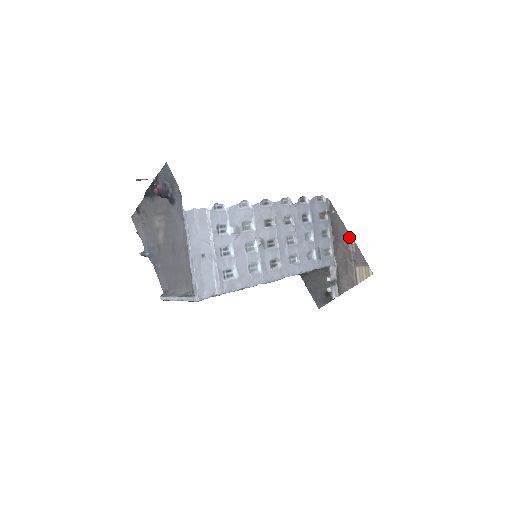
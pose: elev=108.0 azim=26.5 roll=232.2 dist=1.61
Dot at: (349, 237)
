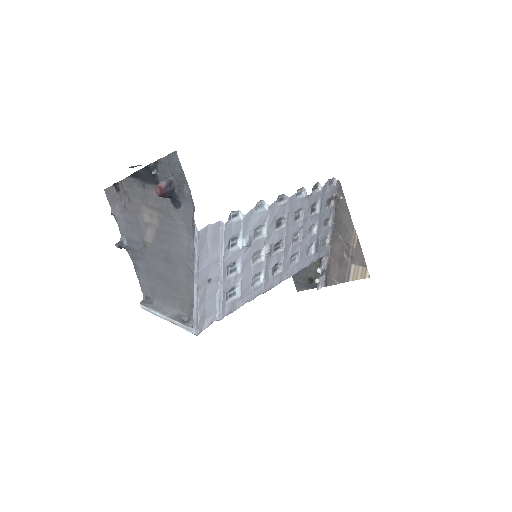
Dot at: (353, 231)
